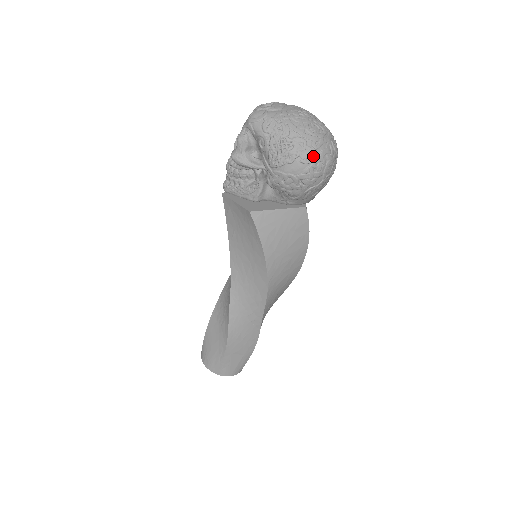
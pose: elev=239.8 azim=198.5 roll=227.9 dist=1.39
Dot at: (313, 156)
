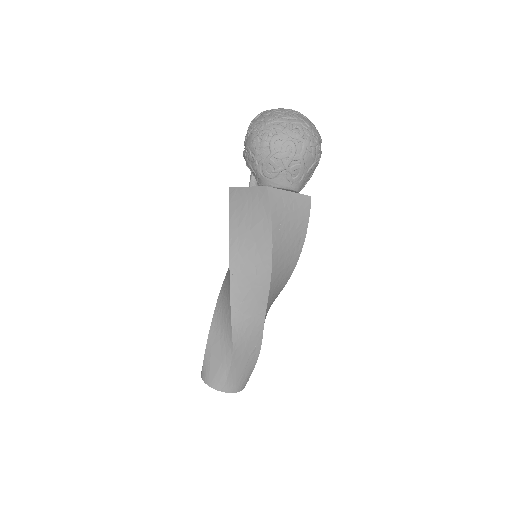
Dot at: (261, 128)
